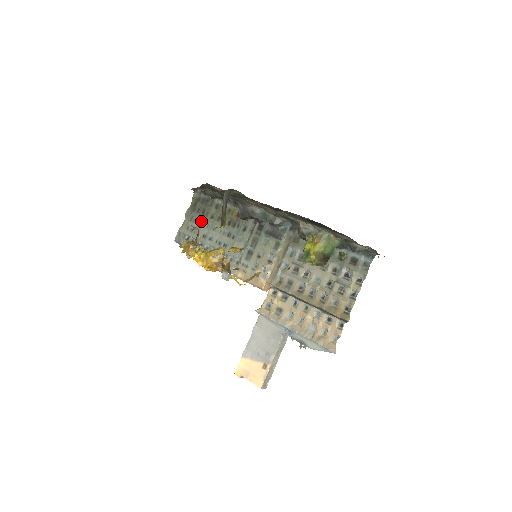
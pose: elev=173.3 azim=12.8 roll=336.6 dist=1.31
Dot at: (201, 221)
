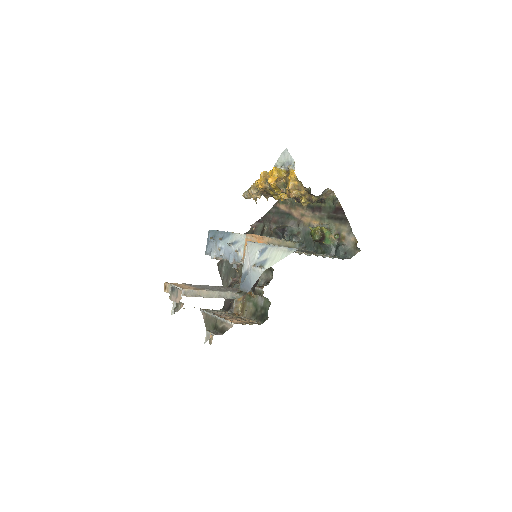
Dot at: occluded
